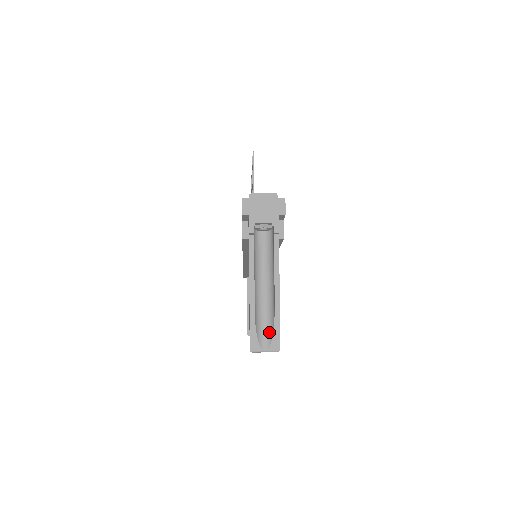
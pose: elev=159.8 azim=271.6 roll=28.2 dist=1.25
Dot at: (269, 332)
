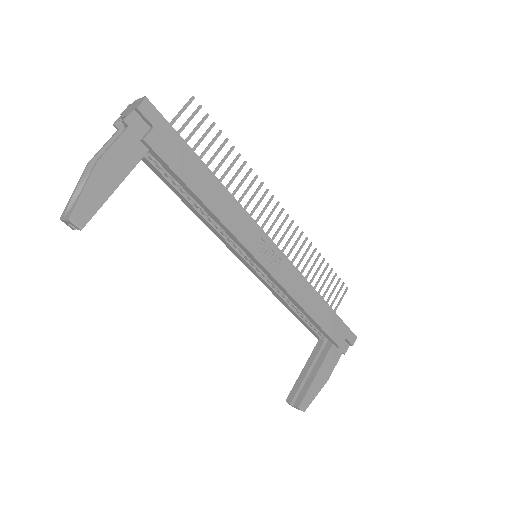
Dot at: (77, 204)
